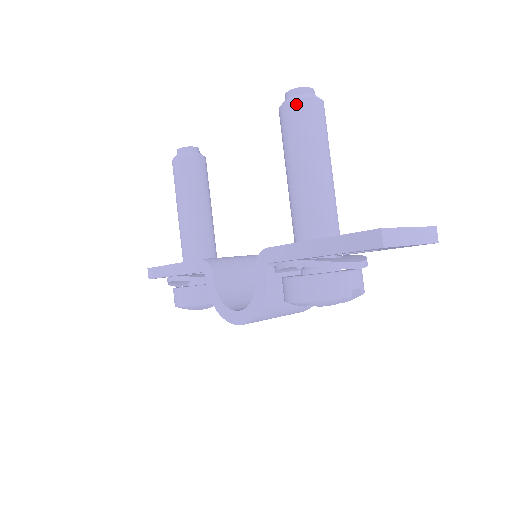
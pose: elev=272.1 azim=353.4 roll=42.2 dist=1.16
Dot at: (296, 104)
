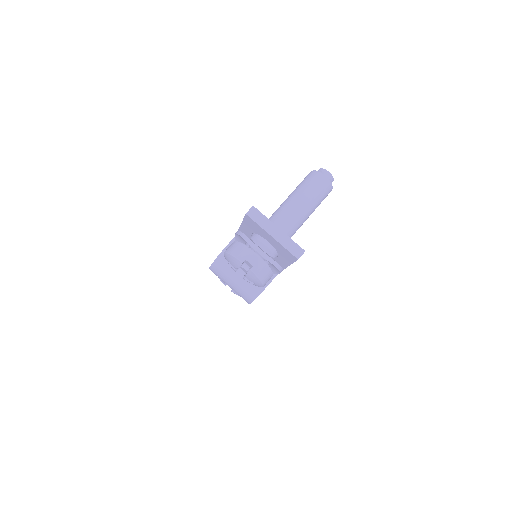
Dot at: (312, 173)
